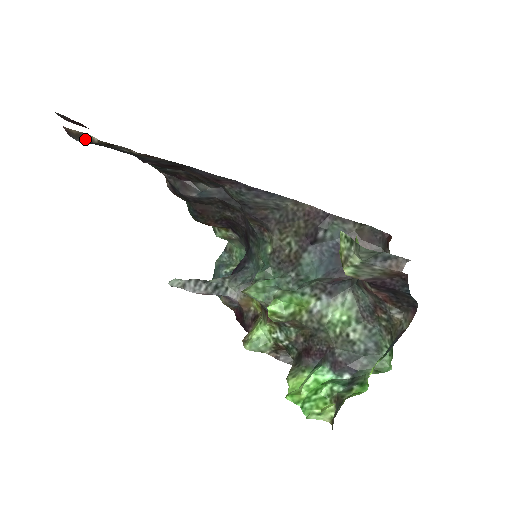
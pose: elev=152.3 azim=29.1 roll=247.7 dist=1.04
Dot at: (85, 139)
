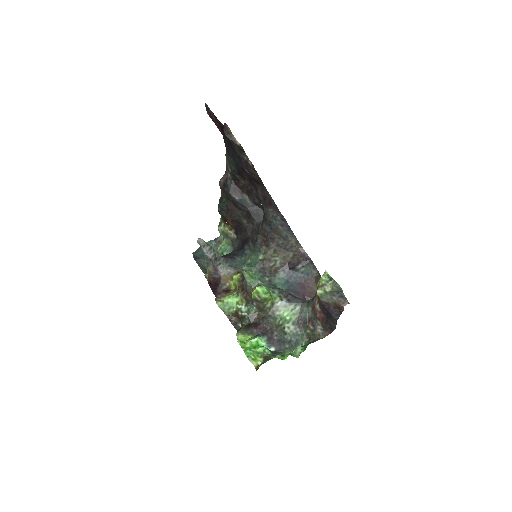
Dot at: (231, 138)
